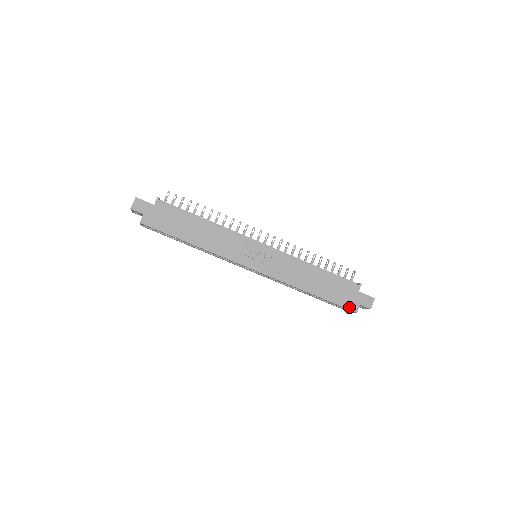
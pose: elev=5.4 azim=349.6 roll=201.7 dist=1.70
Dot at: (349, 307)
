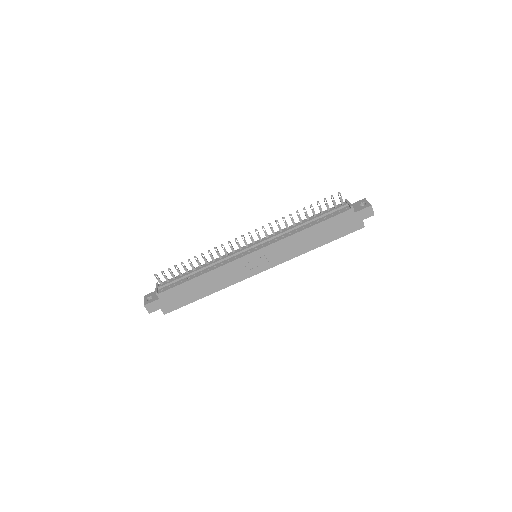
Dot at: (355, 229)
